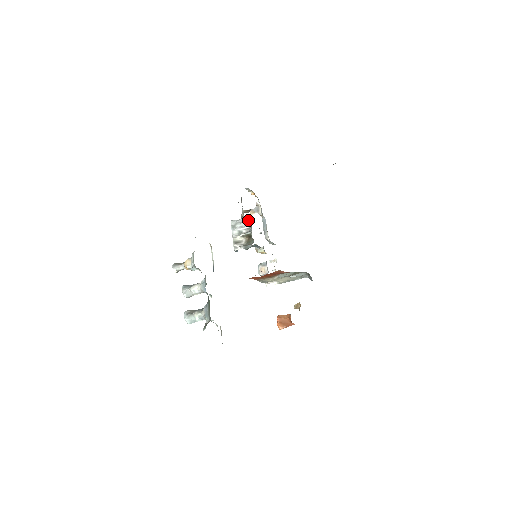
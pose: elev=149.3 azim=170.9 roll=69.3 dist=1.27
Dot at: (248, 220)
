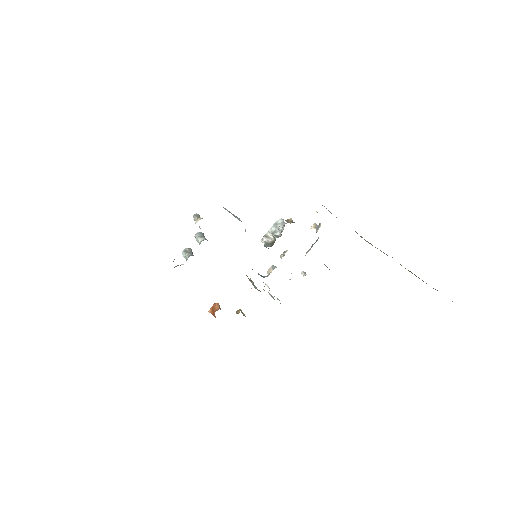
Dot at: occluded
